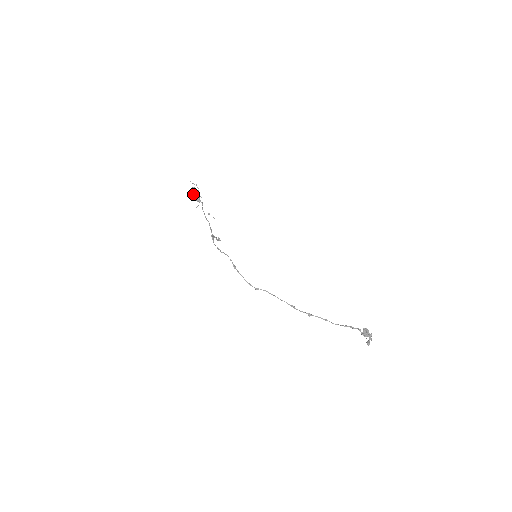
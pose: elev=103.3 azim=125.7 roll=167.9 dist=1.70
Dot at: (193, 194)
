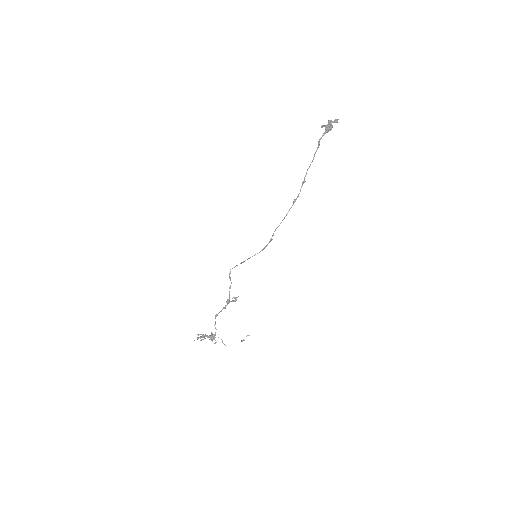
Dot at: (202, 335)
